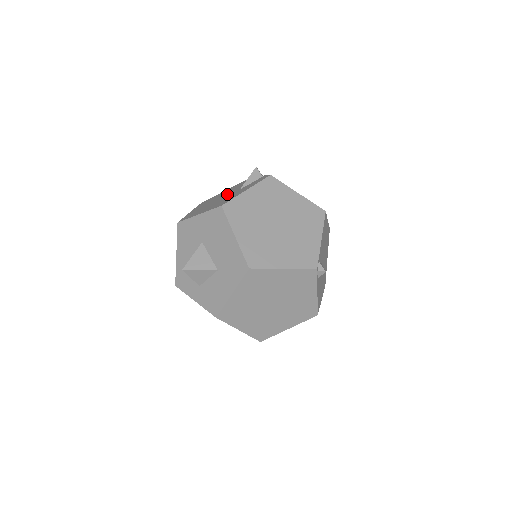
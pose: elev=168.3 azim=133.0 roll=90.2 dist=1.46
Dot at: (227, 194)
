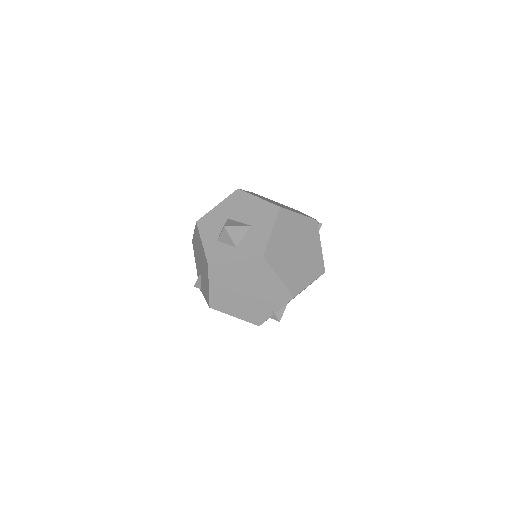
Dot at: occluded
